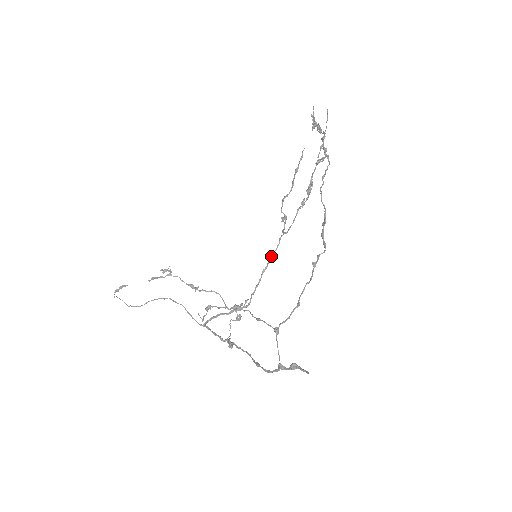
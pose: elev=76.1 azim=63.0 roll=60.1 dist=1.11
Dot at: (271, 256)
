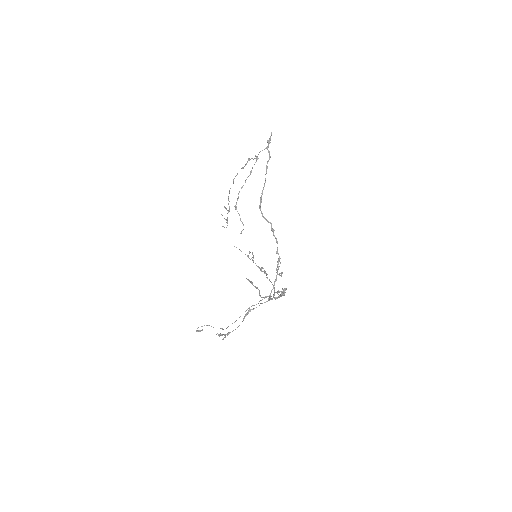
Dot at: occluded
